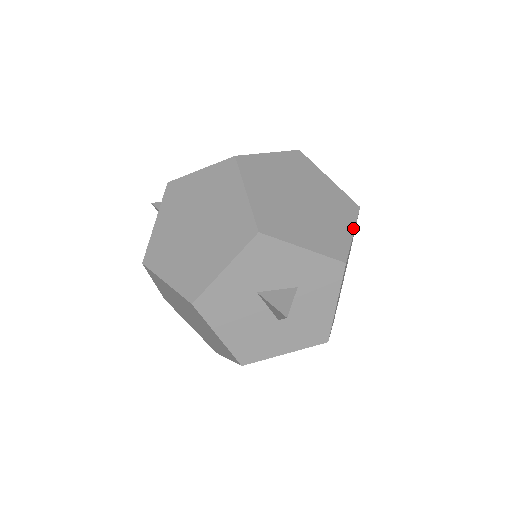
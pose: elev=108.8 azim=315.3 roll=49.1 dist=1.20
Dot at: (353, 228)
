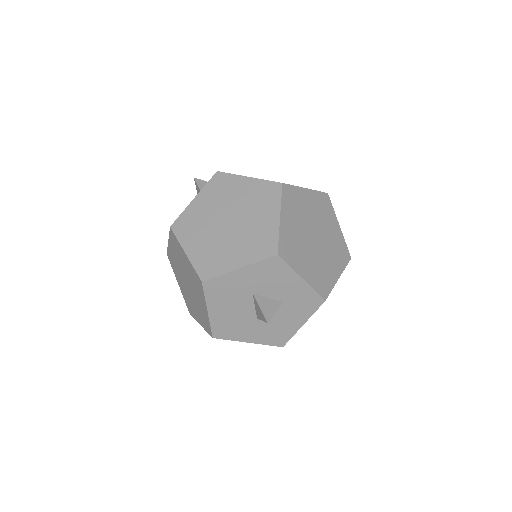
Dot at: (340, 274)
